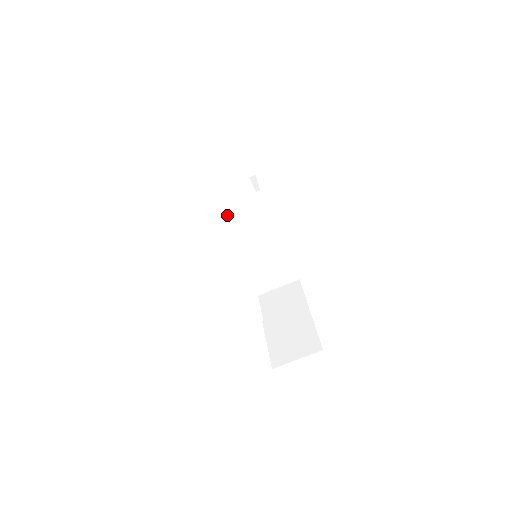
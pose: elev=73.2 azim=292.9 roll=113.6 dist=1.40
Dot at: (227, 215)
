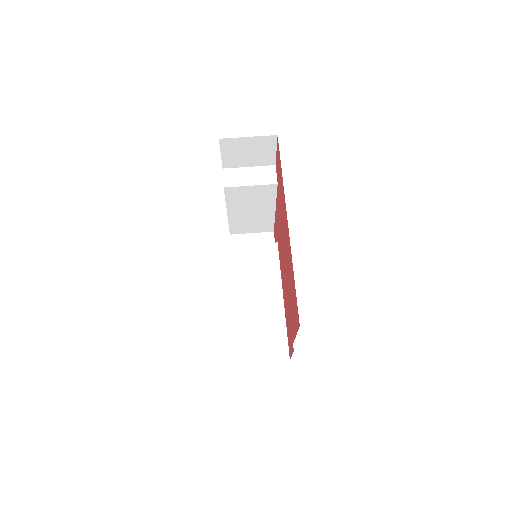
Dot at: (240, 255)
